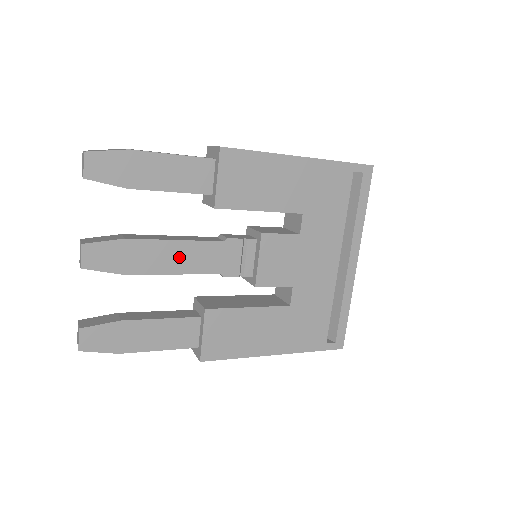
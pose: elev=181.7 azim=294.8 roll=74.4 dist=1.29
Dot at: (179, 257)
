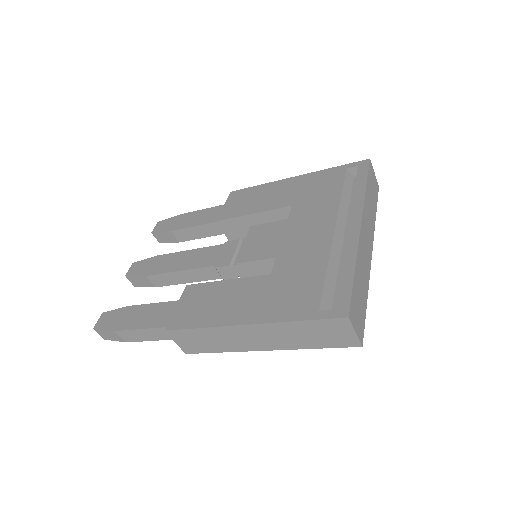
Dot at: (186, 260)
